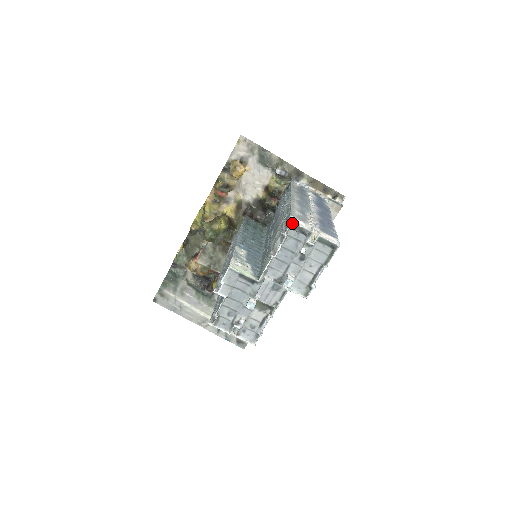
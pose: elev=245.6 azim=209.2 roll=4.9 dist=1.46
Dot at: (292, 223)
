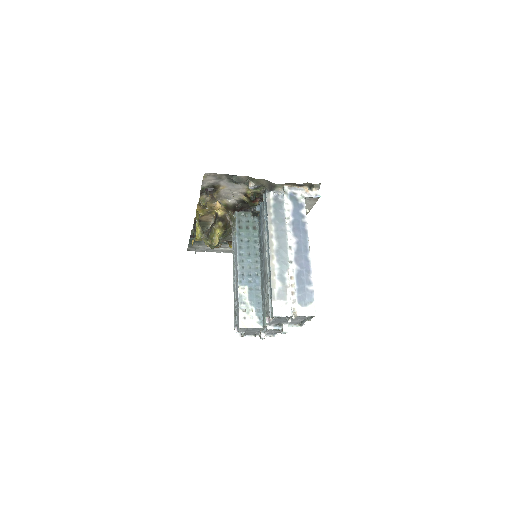
Dot at: occluded
